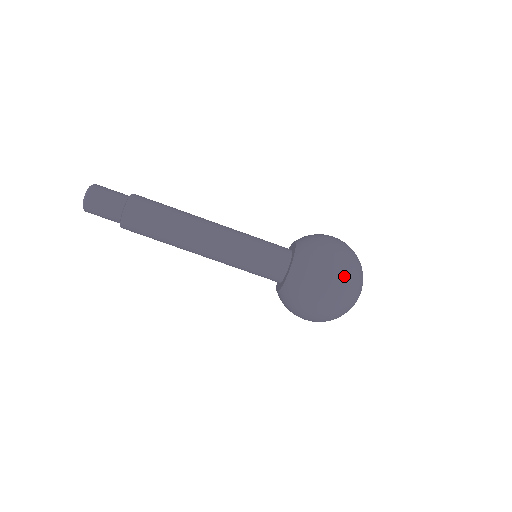
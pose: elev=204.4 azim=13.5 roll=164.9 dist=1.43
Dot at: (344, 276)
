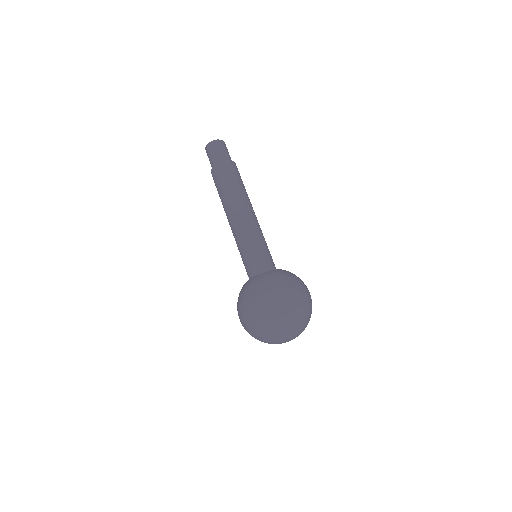
Dot at: (251, 319)
